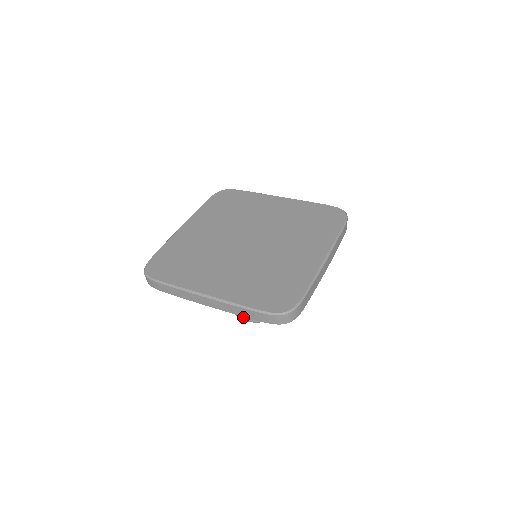
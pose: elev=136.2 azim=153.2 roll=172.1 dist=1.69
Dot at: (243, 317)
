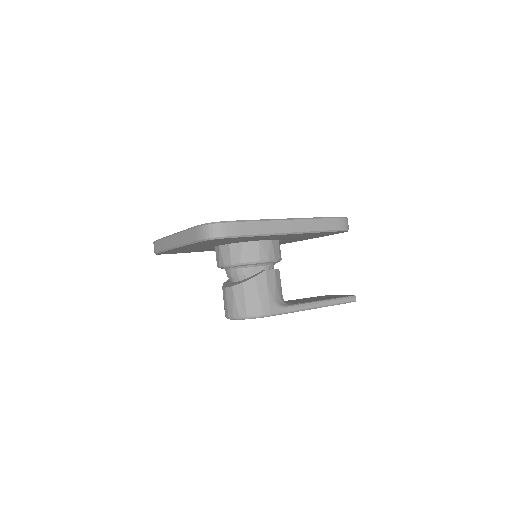
Dot at: (227, 312)
